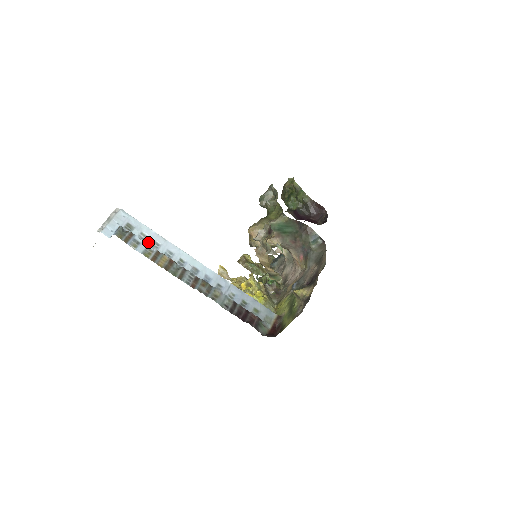
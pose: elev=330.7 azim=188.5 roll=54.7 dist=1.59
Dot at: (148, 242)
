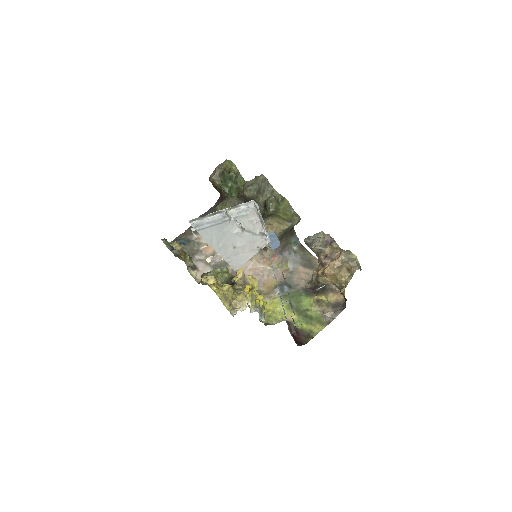
Dot at: occluded
